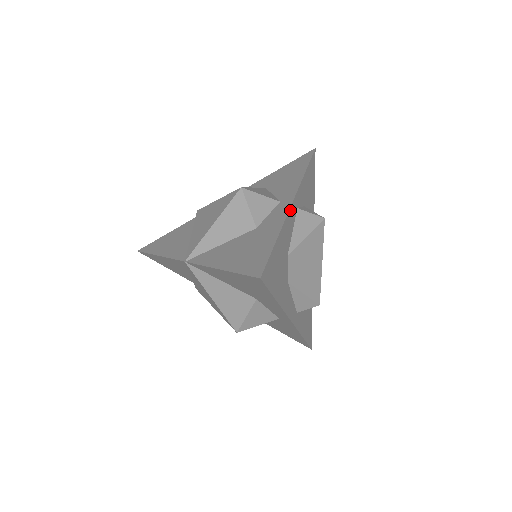
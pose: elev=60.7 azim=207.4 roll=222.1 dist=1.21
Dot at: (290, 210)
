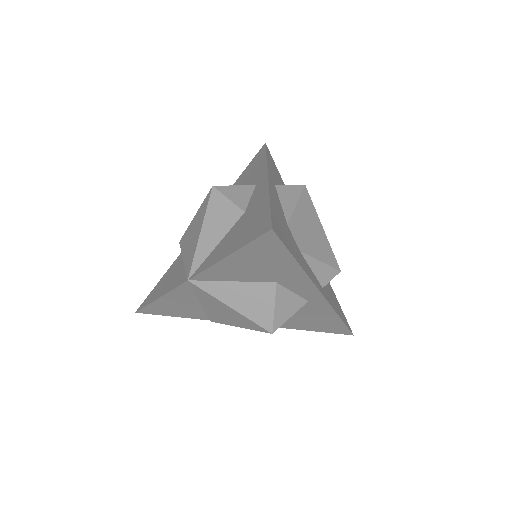
Dot at: (269, 183)
